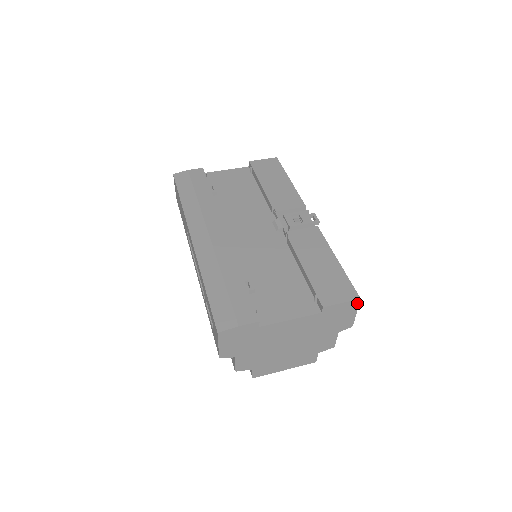
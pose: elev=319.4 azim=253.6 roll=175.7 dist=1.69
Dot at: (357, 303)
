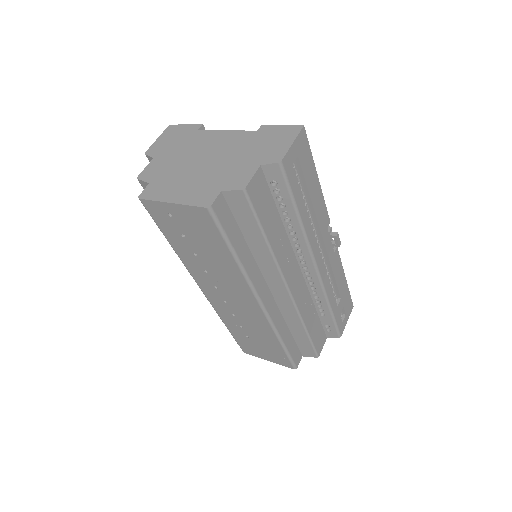
Dot at: (298, 130)
